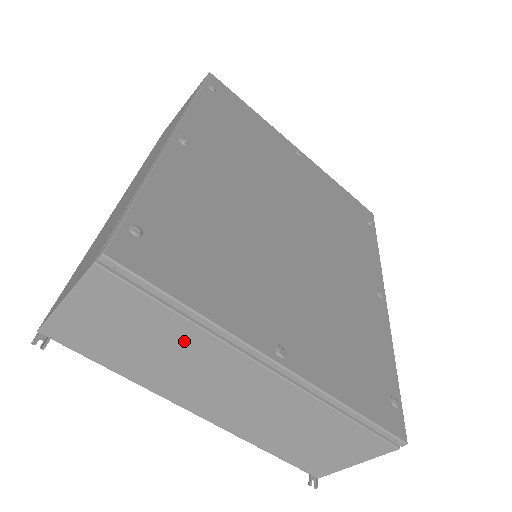
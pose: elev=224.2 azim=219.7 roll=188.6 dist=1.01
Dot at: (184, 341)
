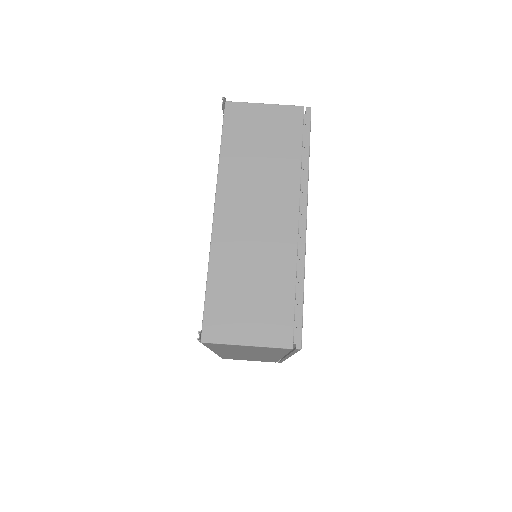
Dot at: (283, 166)
